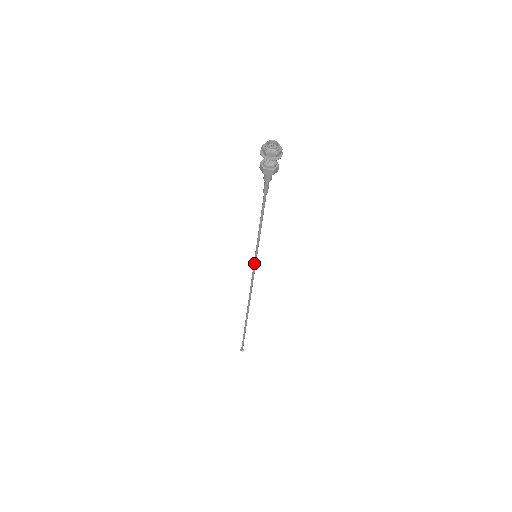
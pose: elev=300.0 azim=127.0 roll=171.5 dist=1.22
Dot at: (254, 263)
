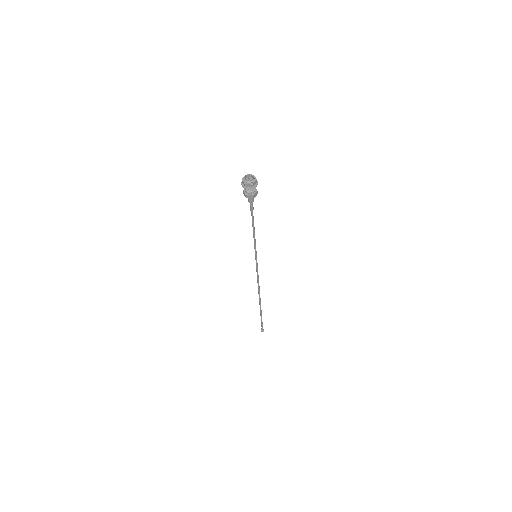
Dot at: (256, 261)
